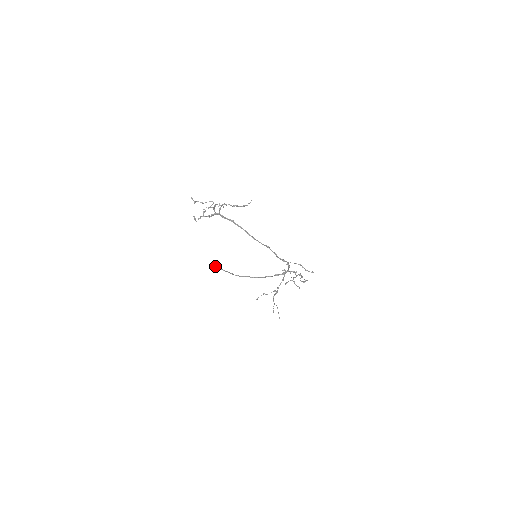
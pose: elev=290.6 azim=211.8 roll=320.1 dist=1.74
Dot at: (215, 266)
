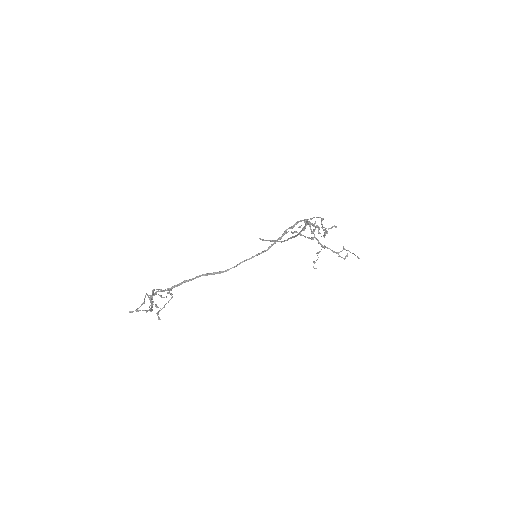
Dot at: occluded
